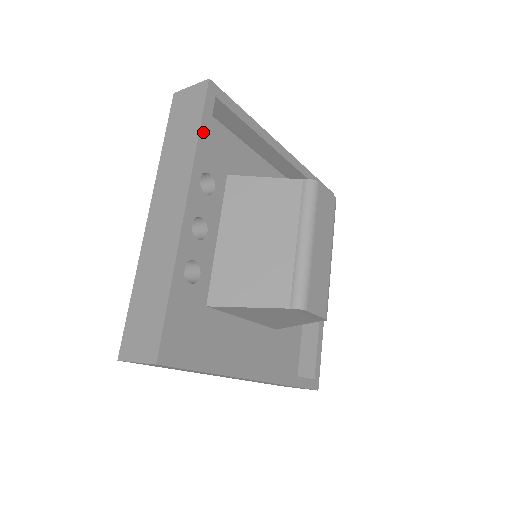
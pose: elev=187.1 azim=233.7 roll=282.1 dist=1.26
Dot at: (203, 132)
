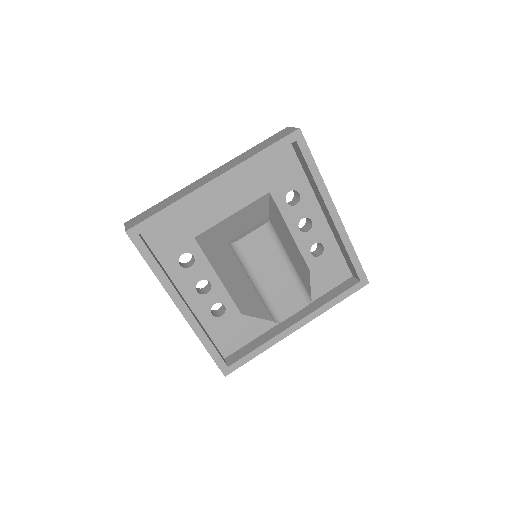
Dot at: (152, 264)
